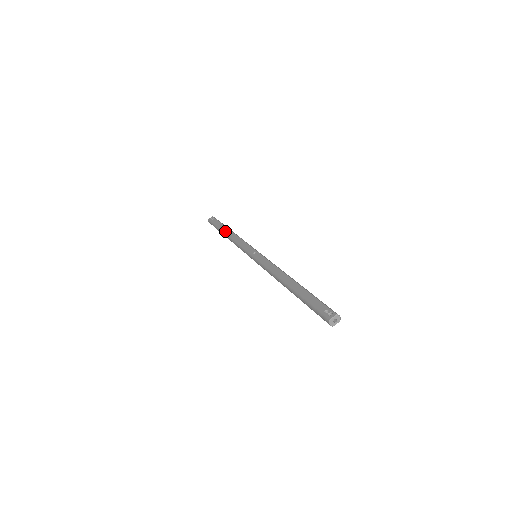
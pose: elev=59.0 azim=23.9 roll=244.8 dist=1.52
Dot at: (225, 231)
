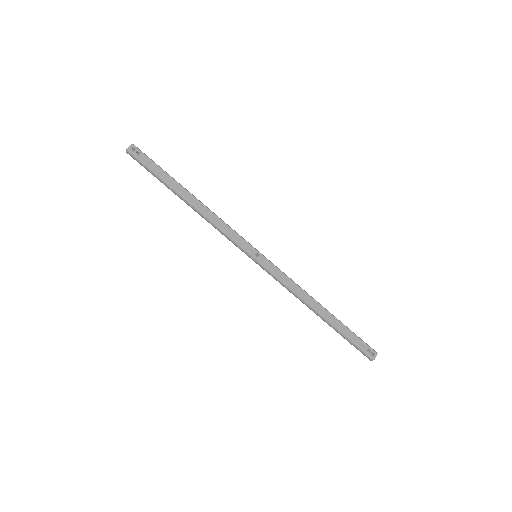
Dot at: (184, 194)
